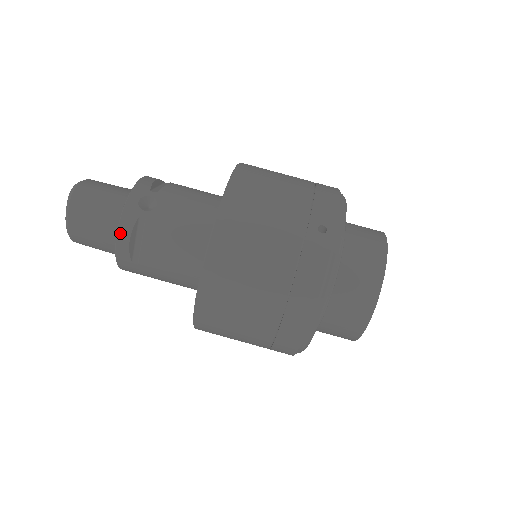
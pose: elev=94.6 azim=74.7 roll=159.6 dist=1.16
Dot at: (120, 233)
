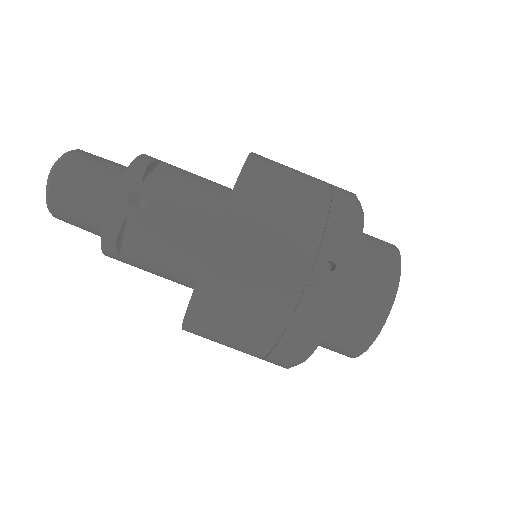
Dot at: (106, 230)
